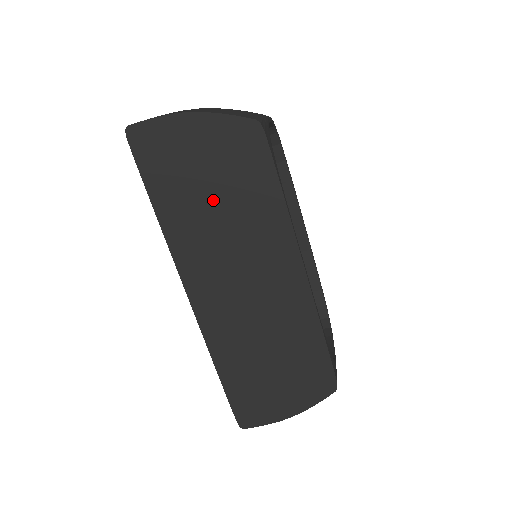
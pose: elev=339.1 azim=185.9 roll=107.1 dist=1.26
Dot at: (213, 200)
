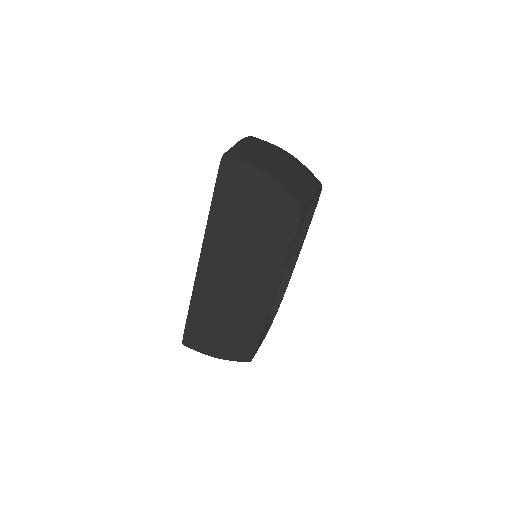
Dot at: (249, 226)
